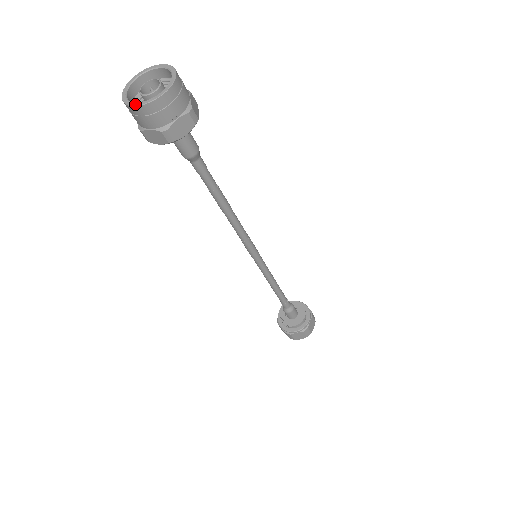
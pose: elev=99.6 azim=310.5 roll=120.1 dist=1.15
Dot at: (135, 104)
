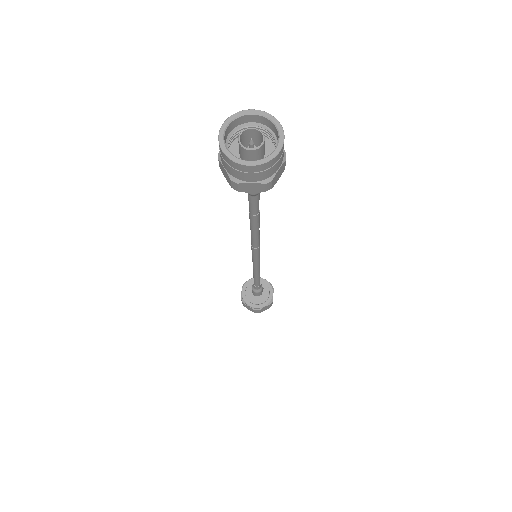
Dot at: (224, 149)
